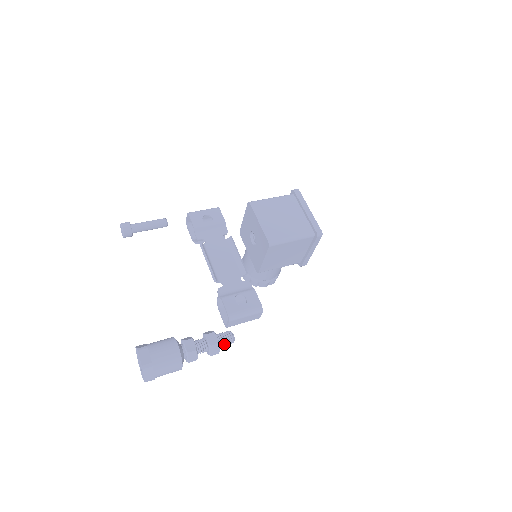
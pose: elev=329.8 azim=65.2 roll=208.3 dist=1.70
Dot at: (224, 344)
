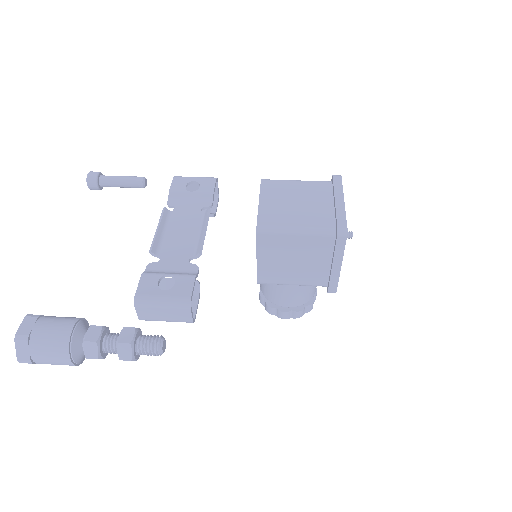
Dot at: (144, 350)
